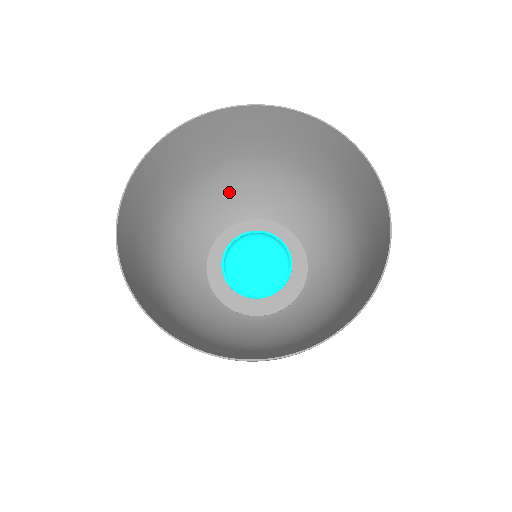
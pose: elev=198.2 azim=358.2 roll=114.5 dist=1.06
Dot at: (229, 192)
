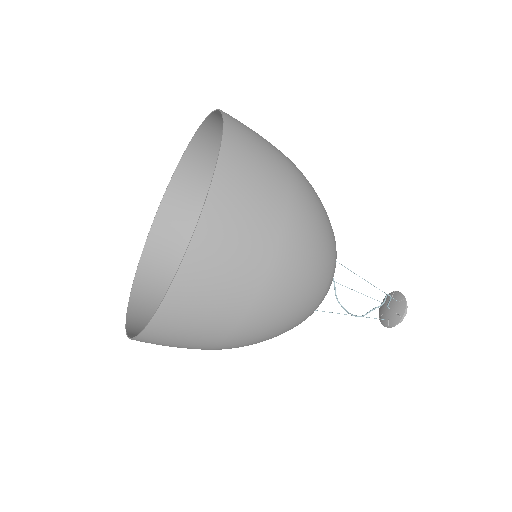
Dot at: occluded
